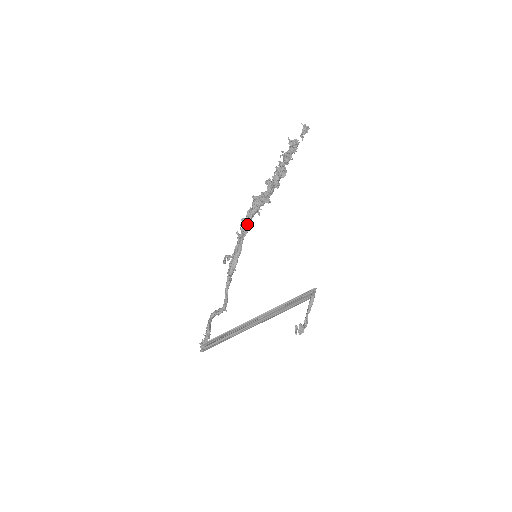
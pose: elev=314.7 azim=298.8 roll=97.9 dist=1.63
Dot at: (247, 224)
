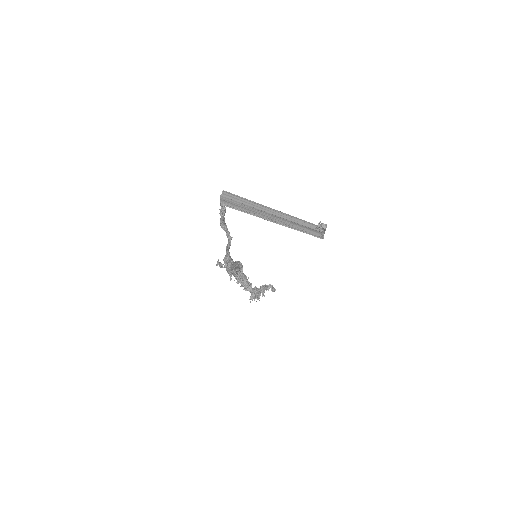
Dot at: occluded
